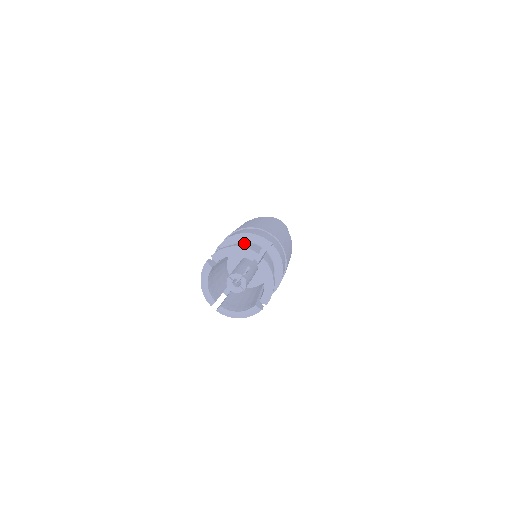
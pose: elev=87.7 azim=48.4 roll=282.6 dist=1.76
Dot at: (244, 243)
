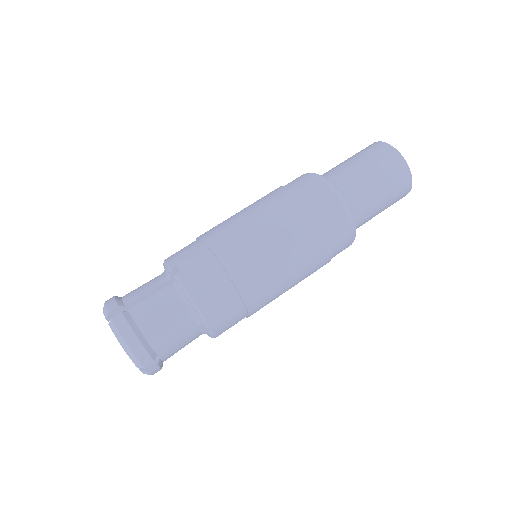
Dot at: (178, 315)
